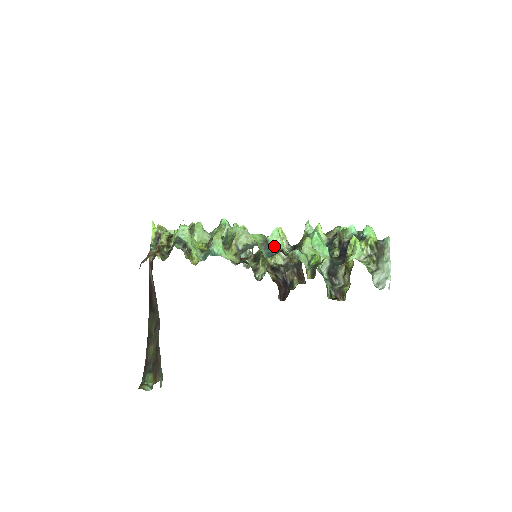
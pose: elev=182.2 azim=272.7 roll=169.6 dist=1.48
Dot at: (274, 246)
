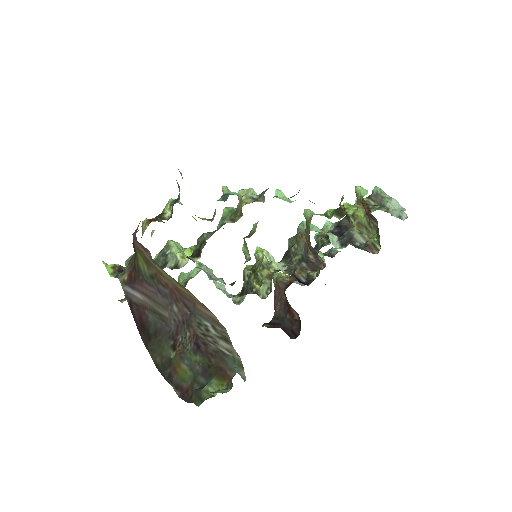
Dot at: occluded
